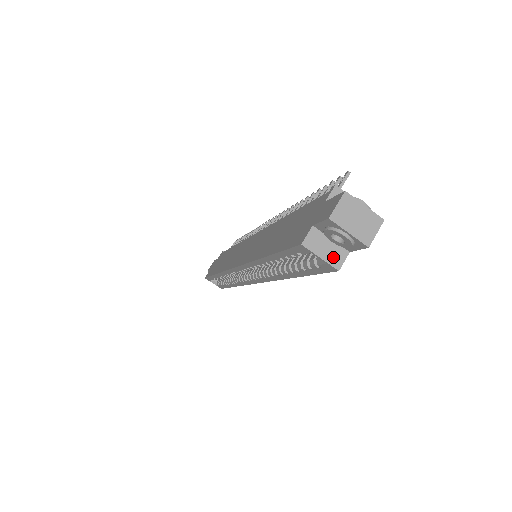
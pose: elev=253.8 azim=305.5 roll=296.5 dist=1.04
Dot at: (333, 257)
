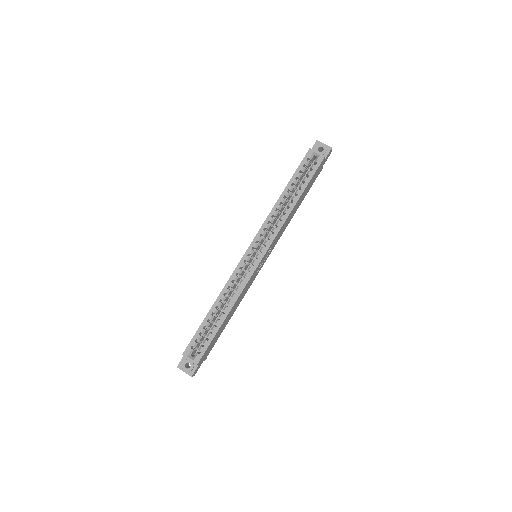
Dot at: (321, 155)
